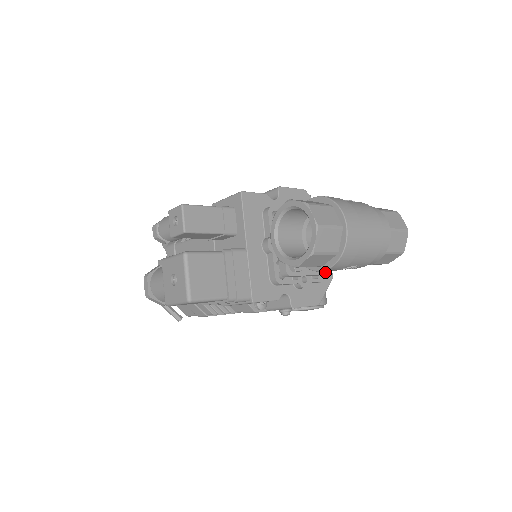
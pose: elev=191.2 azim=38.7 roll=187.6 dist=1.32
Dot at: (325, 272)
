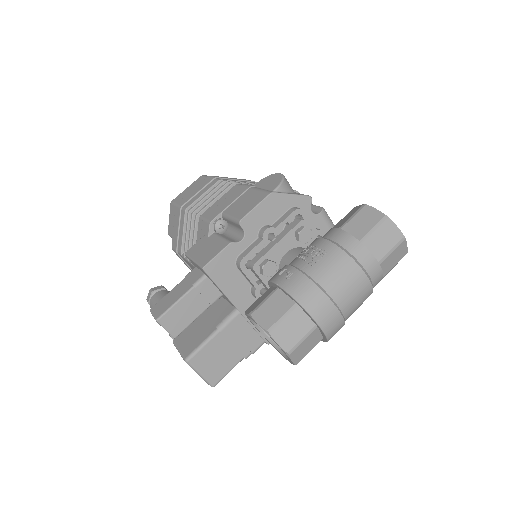
Dot at: occluded
